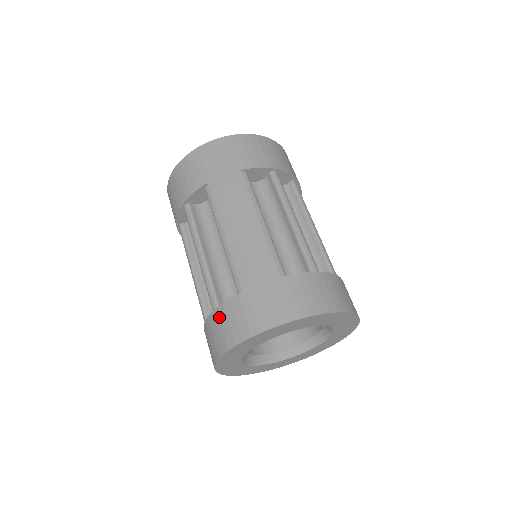
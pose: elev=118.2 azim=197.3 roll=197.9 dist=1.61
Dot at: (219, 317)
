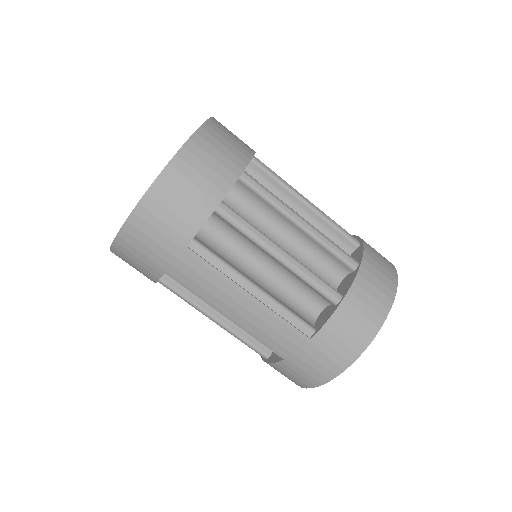
Dot at: occluded
